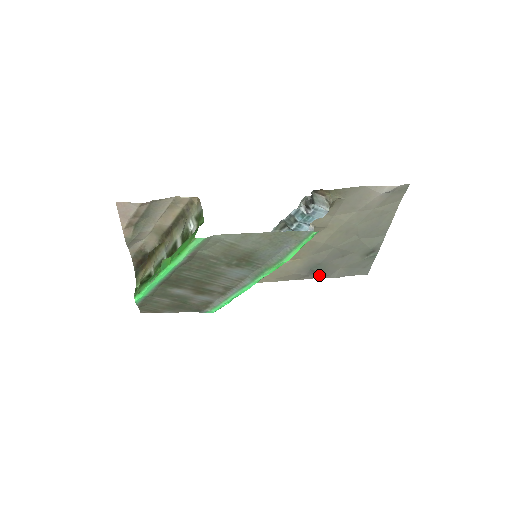
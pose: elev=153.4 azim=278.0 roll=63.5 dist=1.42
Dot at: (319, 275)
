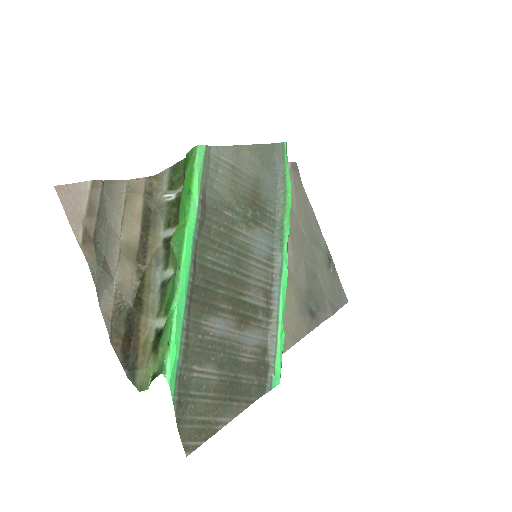
Dot at: (319, 318)
